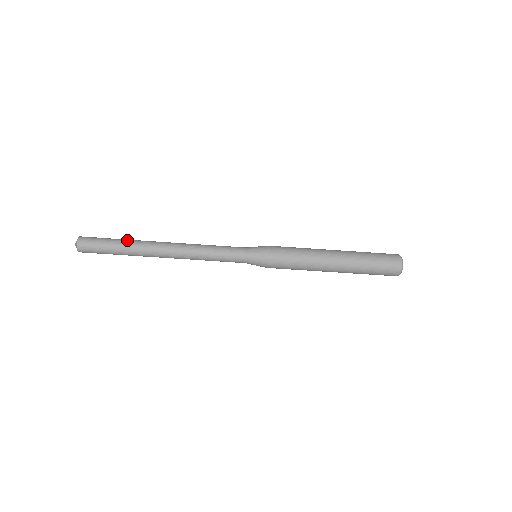
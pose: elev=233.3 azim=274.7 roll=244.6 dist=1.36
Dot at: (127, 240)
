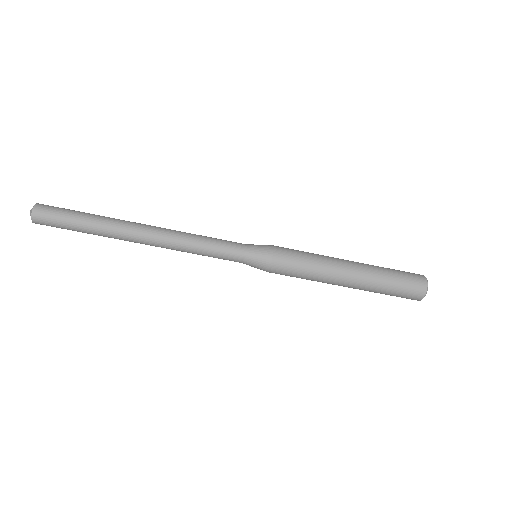
Dot at: (97, 218)
